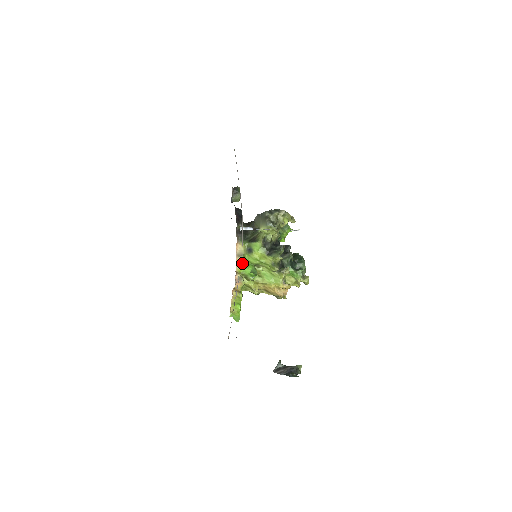
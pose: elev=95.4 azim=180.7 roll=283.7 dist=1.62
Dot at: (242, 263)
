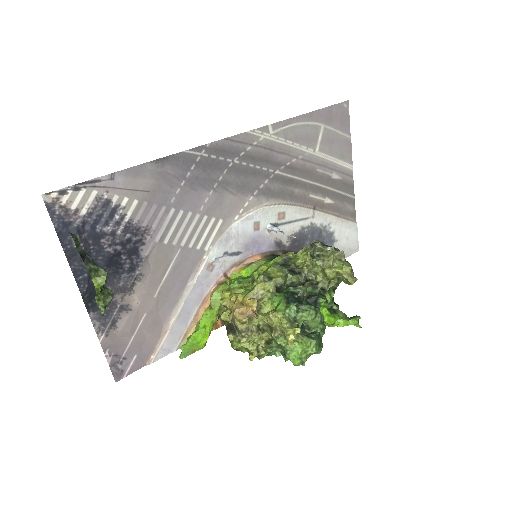
Dot at: (242, 271)
